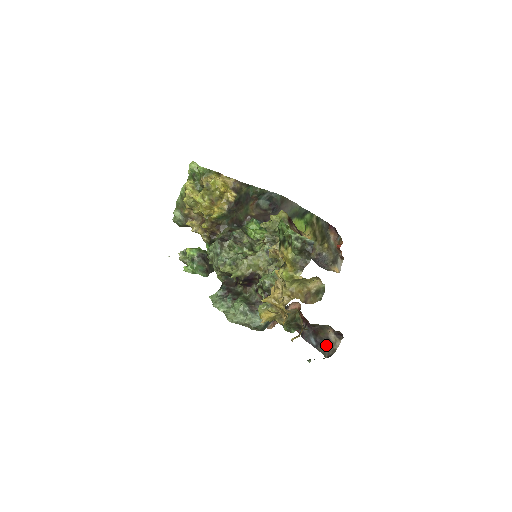
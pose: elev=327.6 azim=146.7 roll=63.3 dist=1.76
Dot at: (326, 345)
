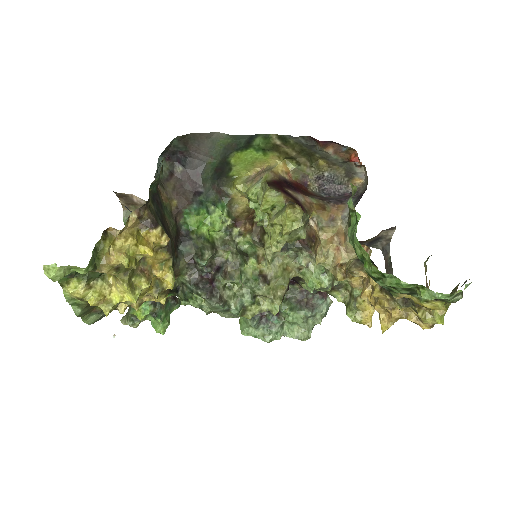
Dot at: (375, 241)
